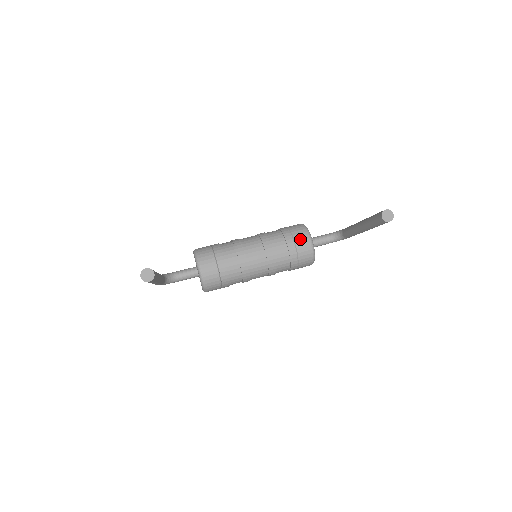
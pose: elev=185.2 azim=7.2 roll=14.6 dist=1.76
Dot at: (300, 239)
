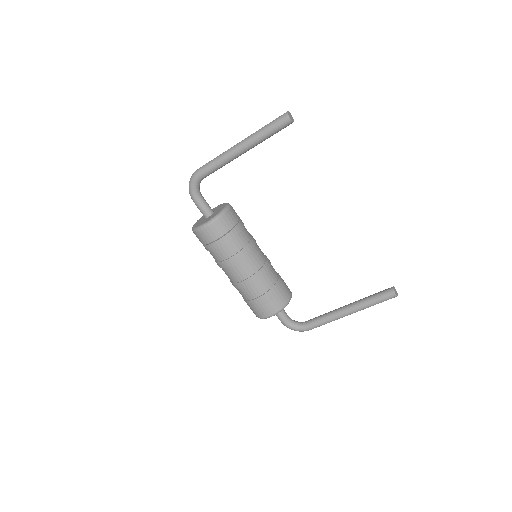
Dot at: (287, 286)
